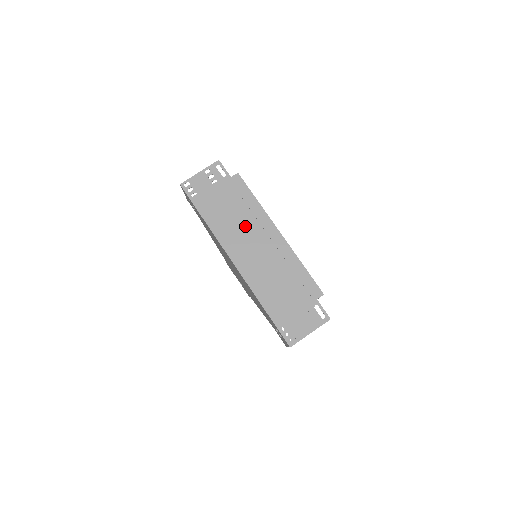
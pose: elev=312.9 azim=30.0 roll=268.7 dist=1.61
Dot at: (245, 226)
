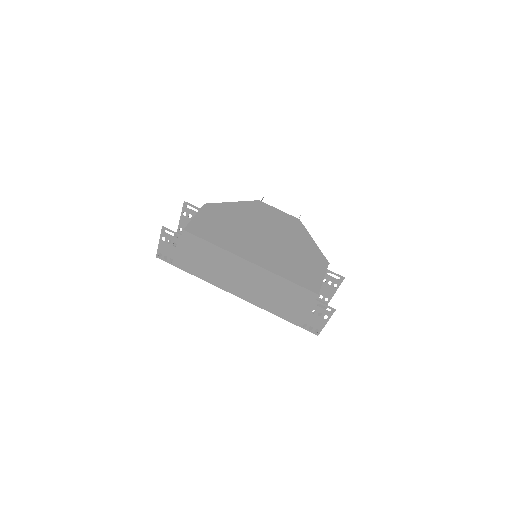
Dot at: (223, 268)
